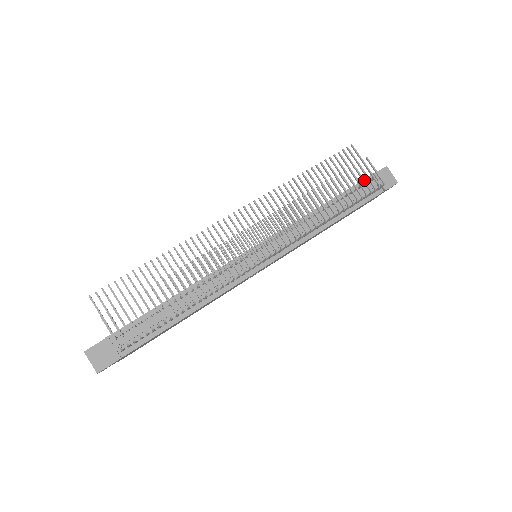
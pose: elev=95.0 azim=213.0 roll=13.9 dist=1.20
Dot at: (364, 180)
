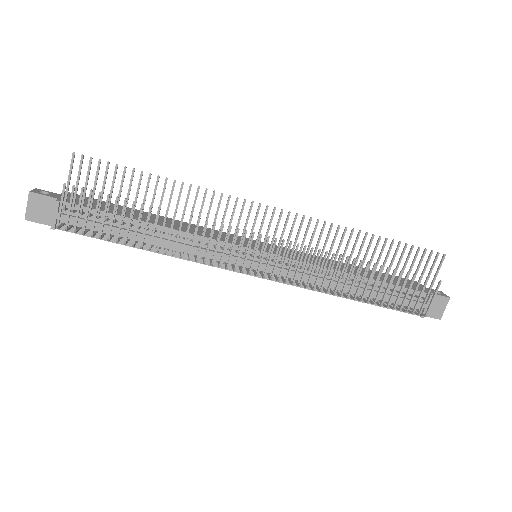
Dot at: occluded
